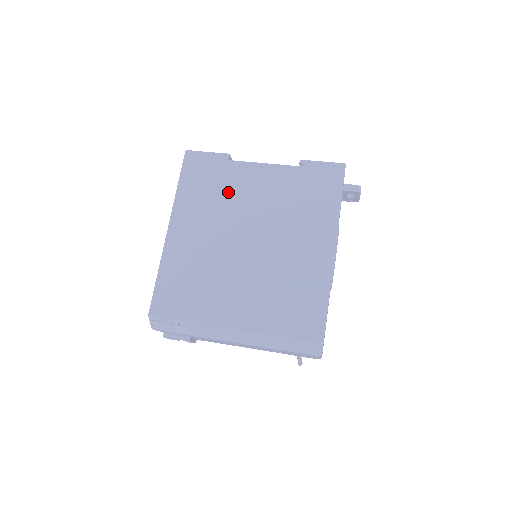
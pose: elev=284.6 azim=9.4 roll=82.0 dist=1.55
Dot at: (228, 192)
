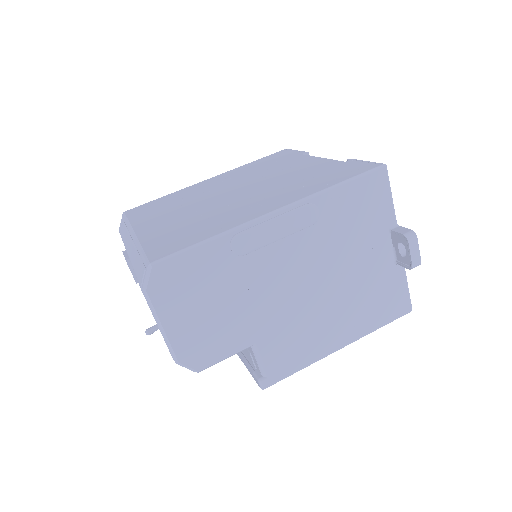
Dot at: (271, 168)
